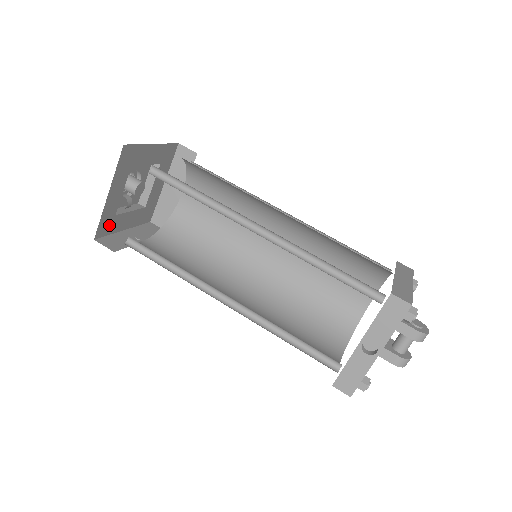
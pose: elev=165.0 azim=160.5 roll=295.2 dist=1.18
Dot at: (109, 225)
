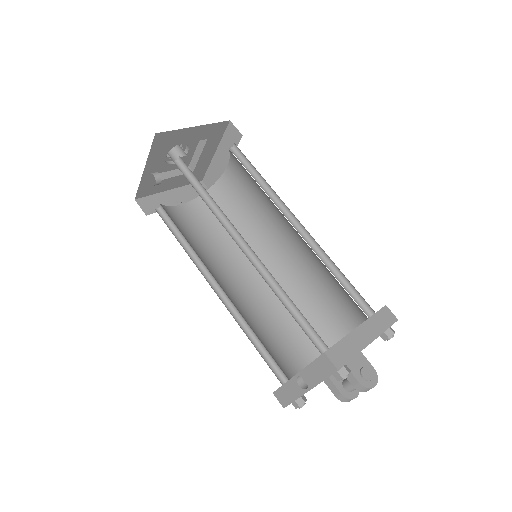
Dot at: (151, 188)
